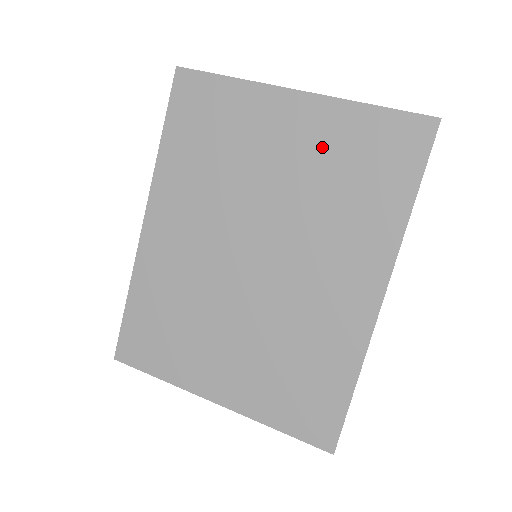
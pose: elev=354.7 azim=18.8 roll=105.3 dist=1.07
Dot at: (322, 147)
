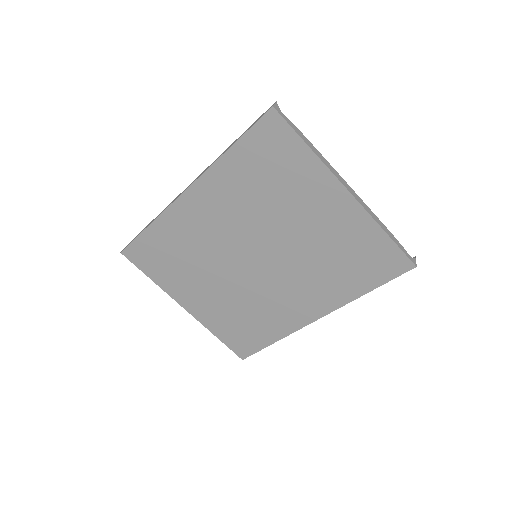
Dot at: (340, 234)
